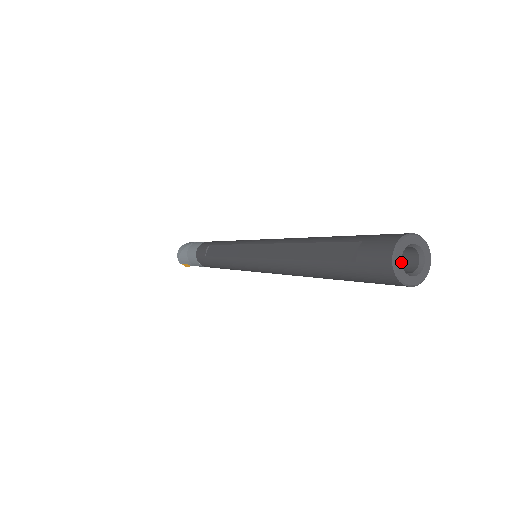
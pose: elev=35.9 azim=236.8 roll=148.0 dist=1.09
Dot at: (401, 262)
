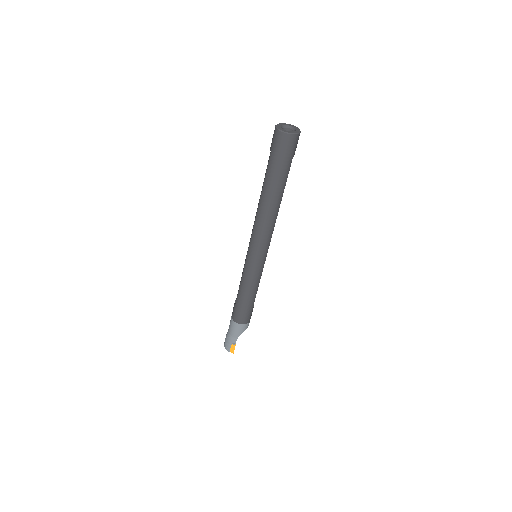
Dot at: (281, 128)
